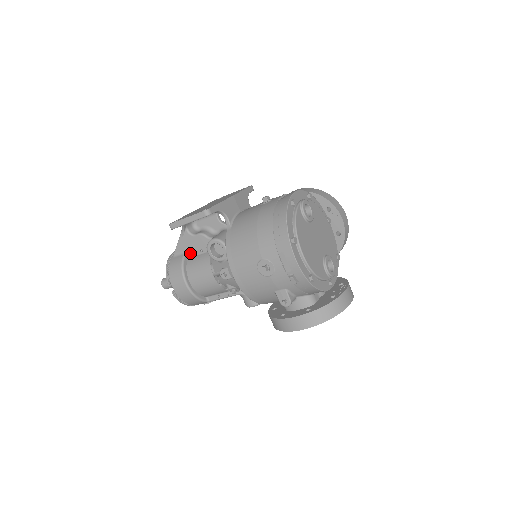
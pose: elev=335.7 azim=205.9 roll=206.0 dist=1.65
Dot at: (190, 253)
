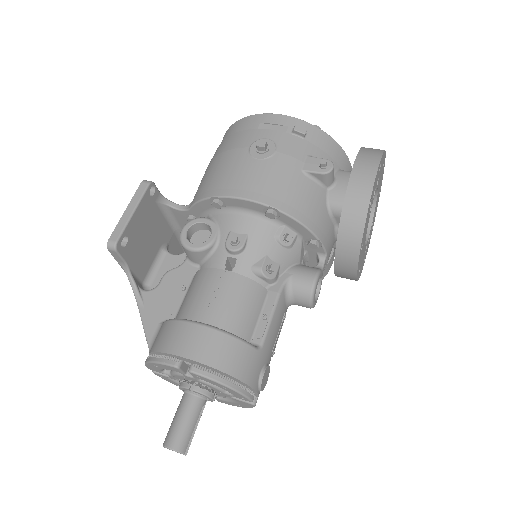
Dot at: (171, 312)
